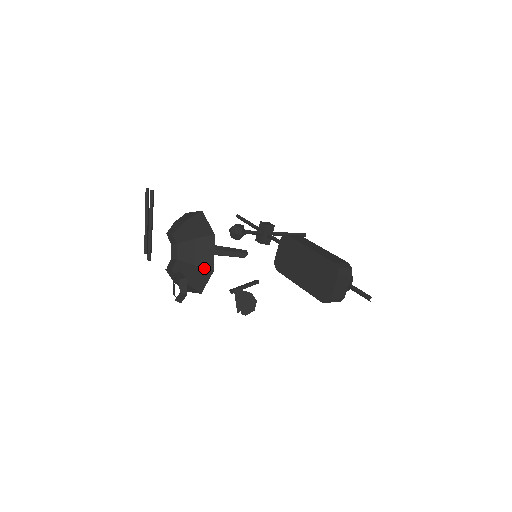
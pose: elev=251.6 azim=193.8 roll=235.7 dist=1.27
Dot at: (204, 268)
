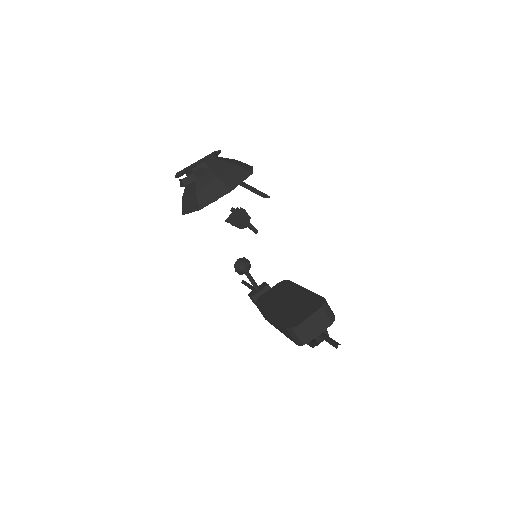
Dot at: (224, 185)
